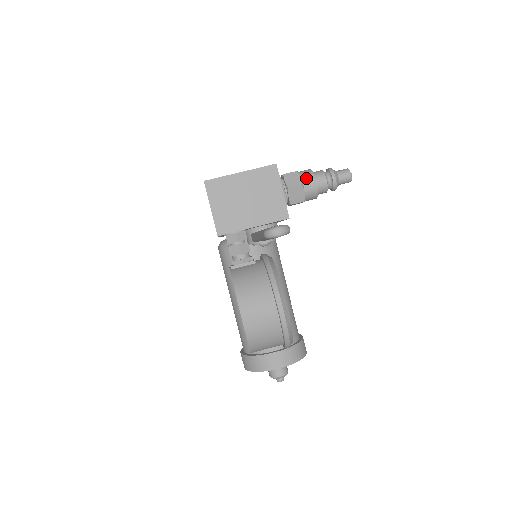
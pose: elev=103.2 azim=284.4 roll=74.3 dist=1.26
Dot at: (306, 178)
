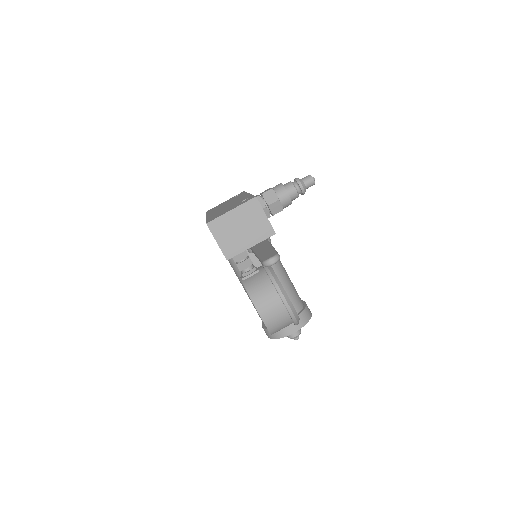
Dot at: (280, 193)
